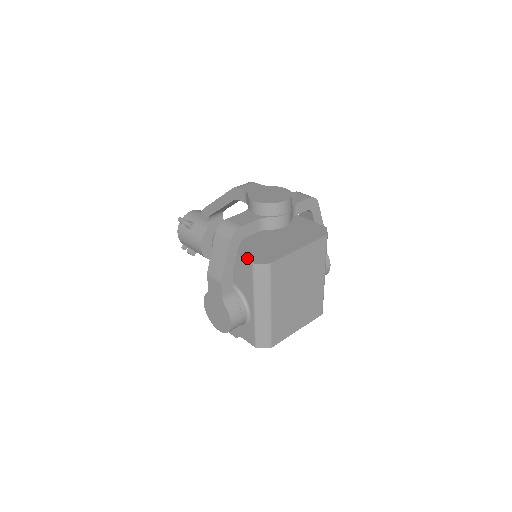
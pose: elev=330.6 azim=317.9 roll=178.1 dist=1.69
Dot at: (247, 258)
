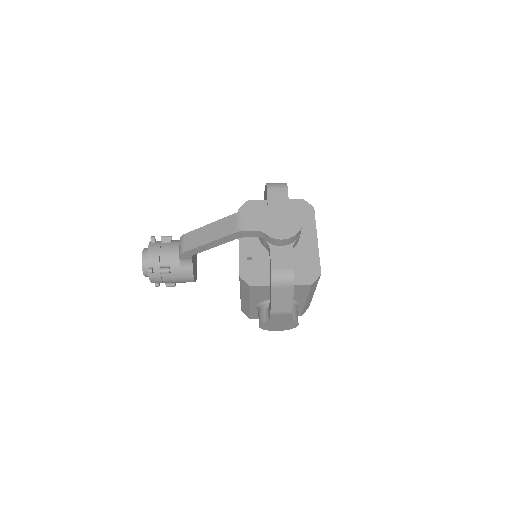
Dot at: (301, 283)
